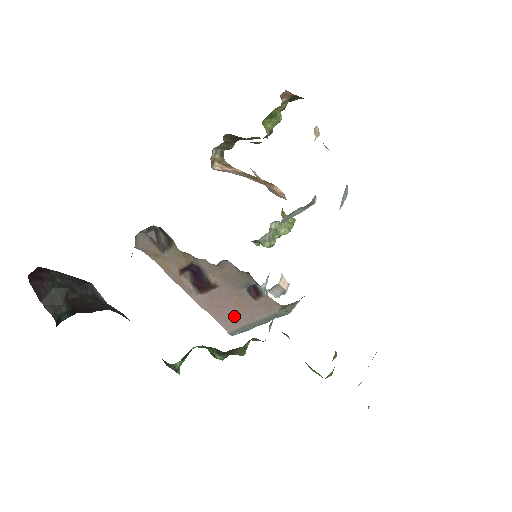
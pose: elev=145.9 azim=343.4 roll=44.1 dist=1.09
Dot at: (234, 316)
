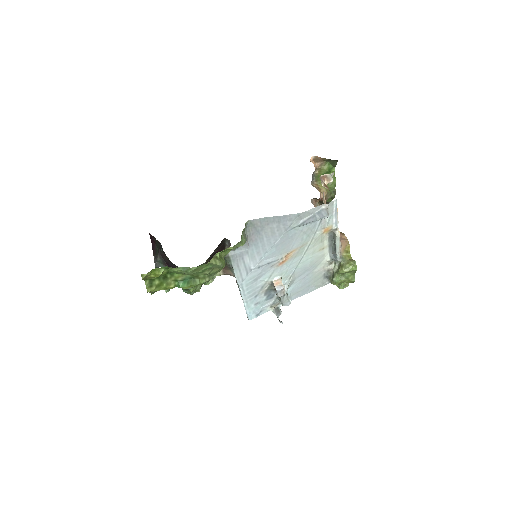
Dot at: occluded
